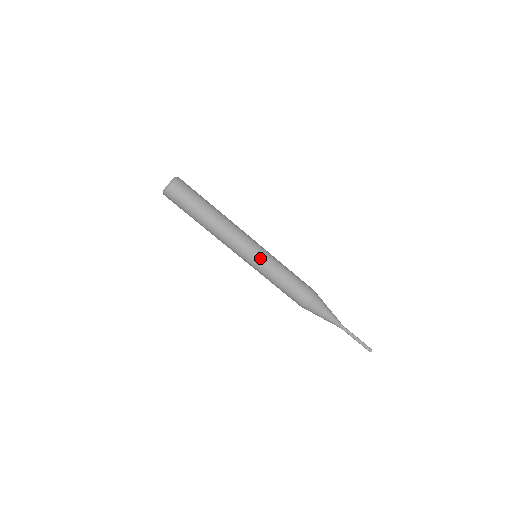
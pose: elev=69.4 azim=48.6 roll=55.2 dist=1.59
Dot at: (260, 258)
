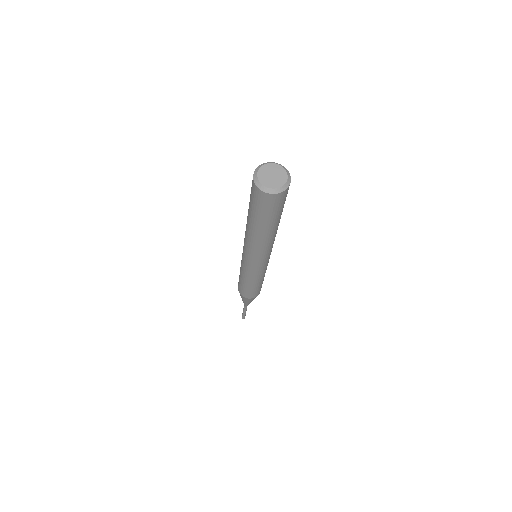
Dot at: (266, 266)
